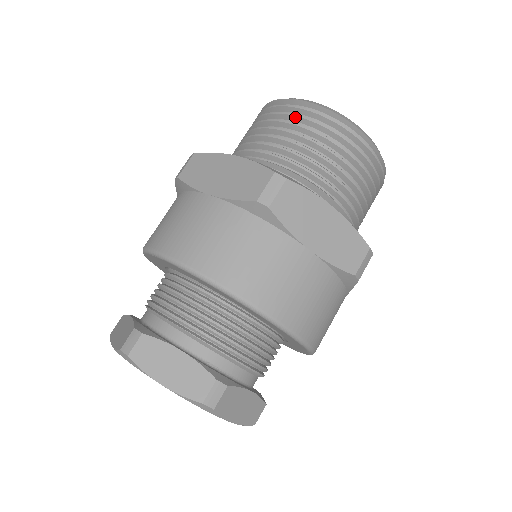
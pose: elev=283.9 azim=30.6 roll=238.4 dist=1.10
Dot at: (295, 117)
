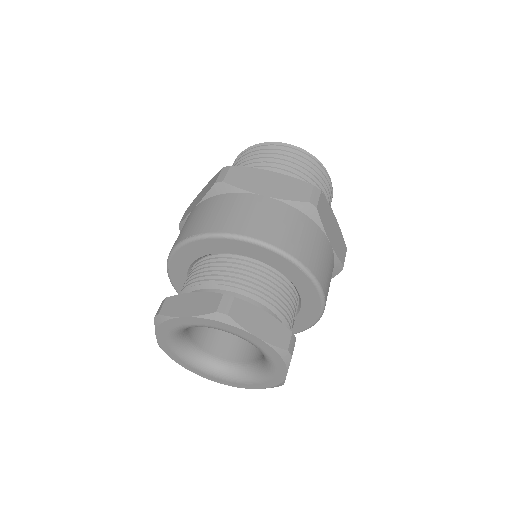
Dot at: (241, 159)
